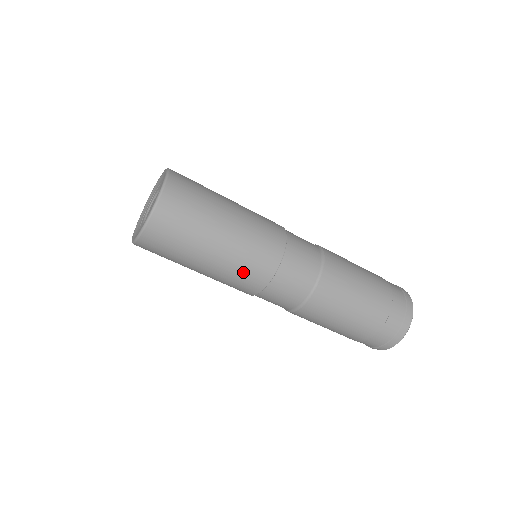
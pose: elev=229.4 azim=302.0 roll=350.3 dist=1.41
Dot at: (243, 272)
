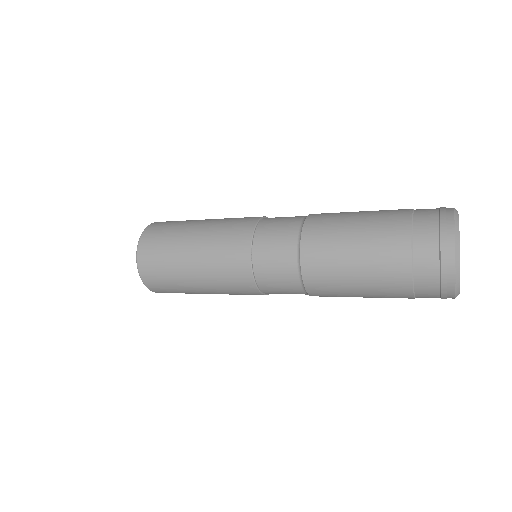
Dot at: occluded
